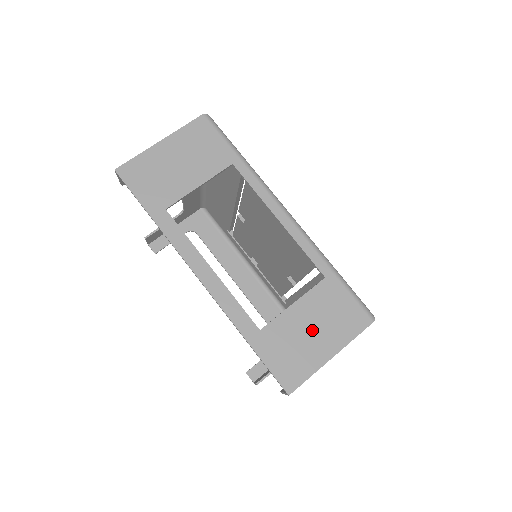
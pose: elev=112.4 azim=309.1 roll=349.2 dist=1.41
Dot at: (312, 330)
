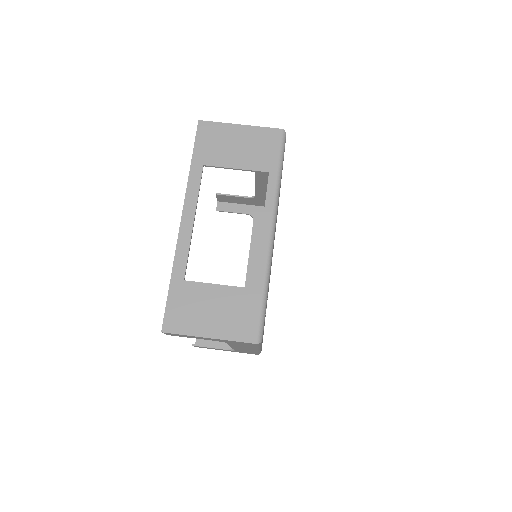
Dot at: (214, 310)
